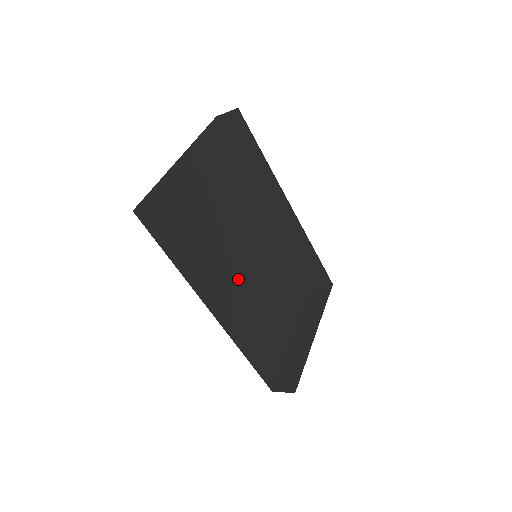
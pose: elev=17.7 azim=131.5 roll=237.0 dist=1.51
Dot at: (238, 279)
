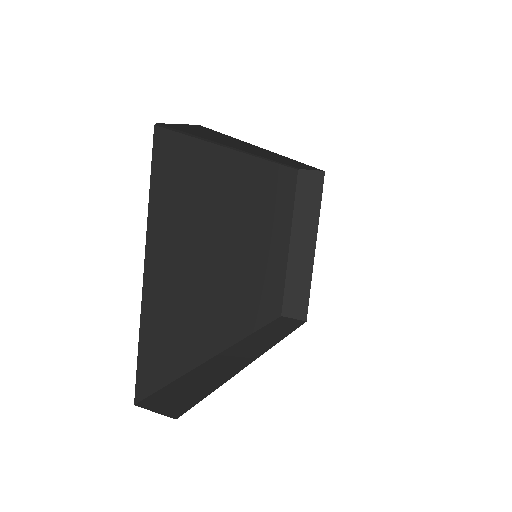
Dot at: (239, 283)
